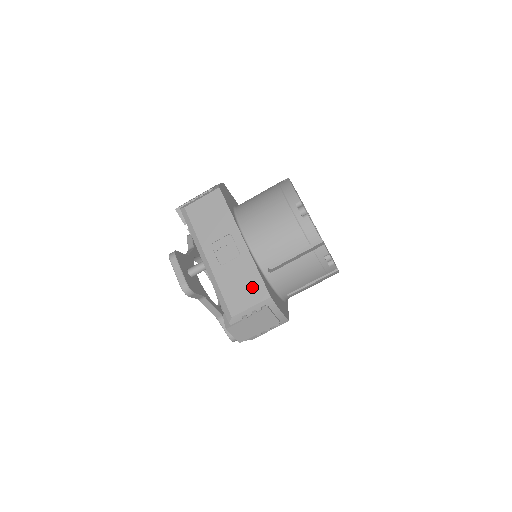
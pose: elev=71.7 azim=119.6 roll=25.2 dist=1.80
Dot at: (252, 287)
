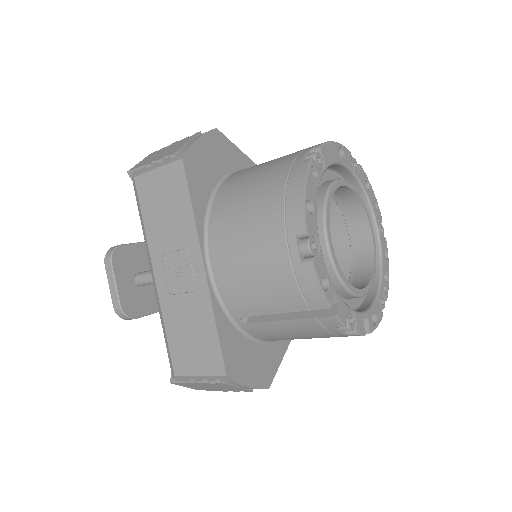
Dot at: (204, 348)
